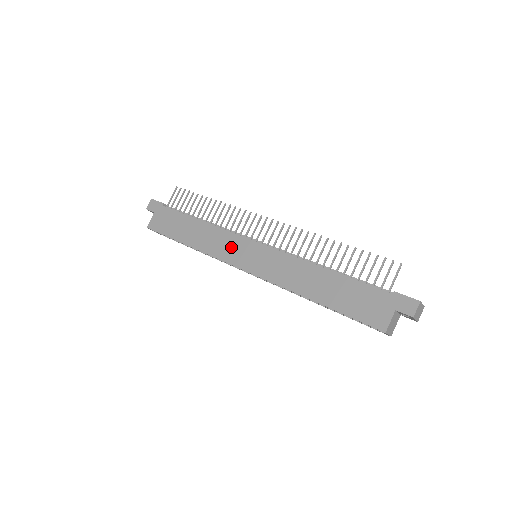
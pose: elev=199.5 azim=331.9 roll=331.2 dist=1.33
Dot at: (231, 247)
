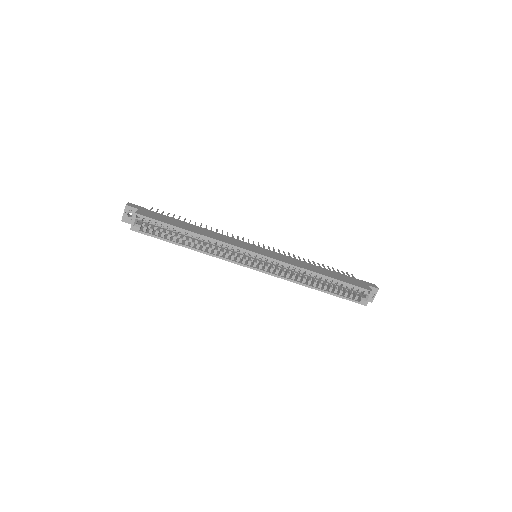
Dot at: (239, 243)
